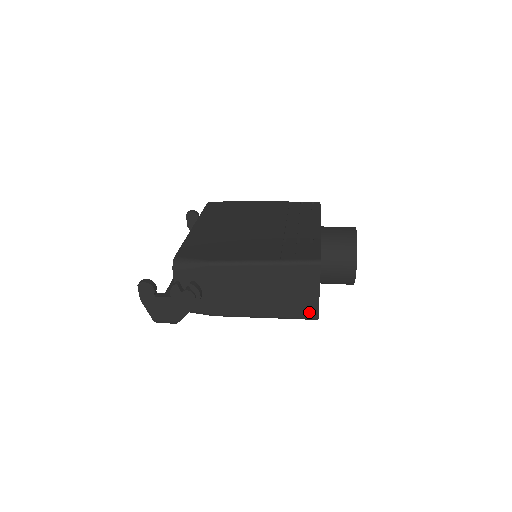
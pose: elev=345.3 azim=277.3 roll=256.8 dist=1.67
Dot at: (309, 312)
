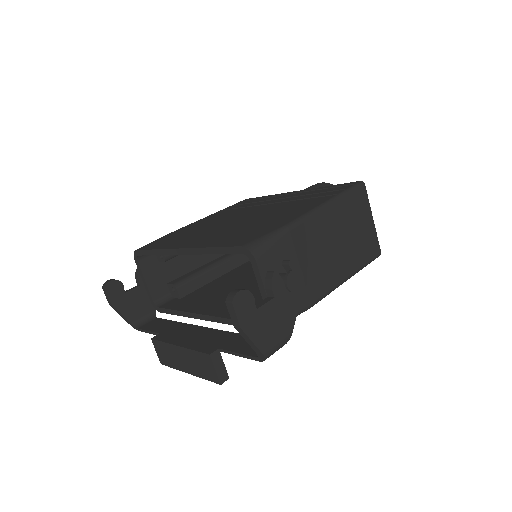
Dot at: (374, 248)
